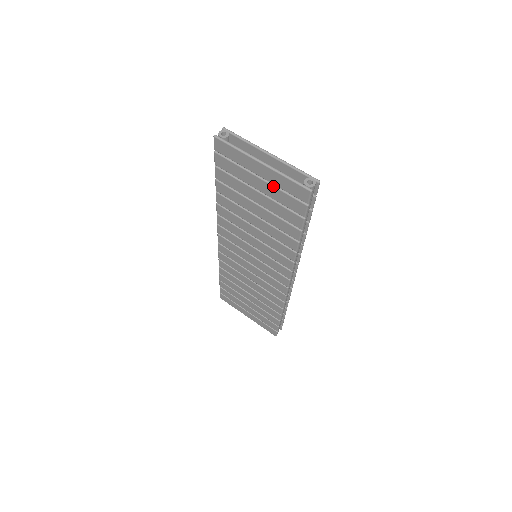
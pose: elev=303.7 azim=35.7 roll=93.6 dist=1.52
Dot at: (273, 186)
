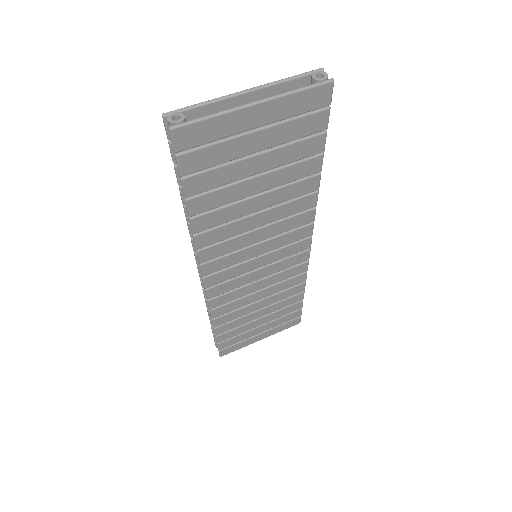
Dot at: (279, 124)
